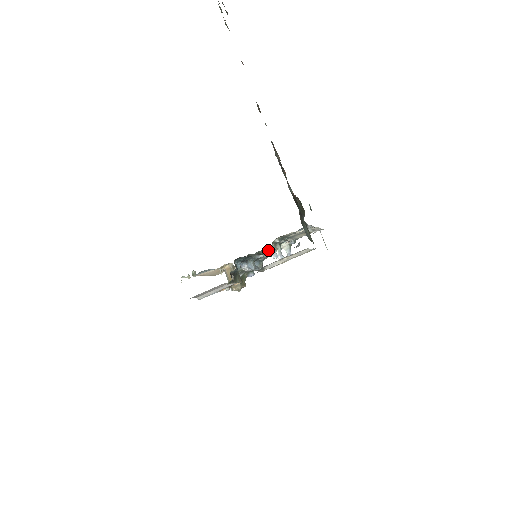
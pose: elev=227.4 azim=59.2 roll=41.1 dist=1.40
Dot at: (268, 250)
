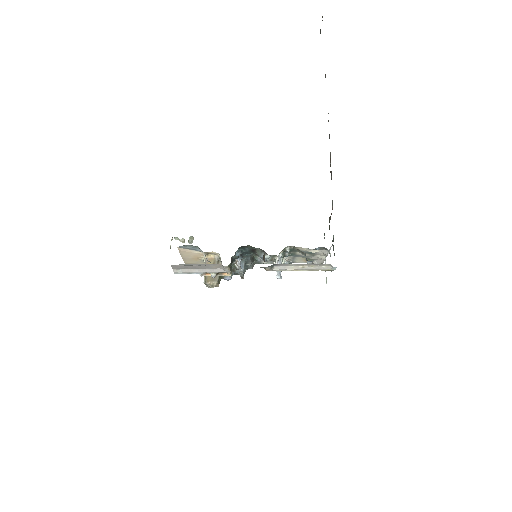
Dot at: (261, 259)
